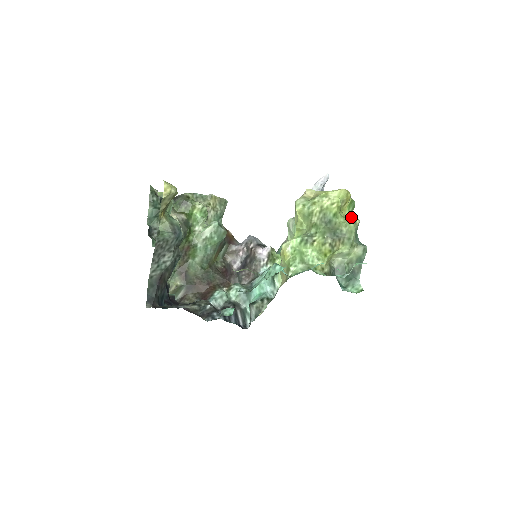
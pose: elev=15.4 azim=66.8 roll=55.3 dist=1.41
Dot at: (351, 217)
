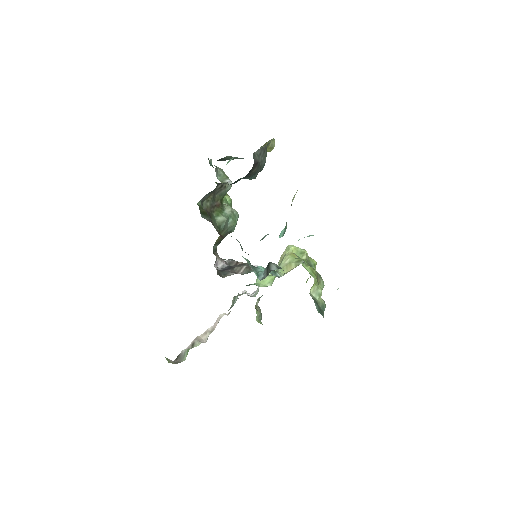
Dot at: occluded
